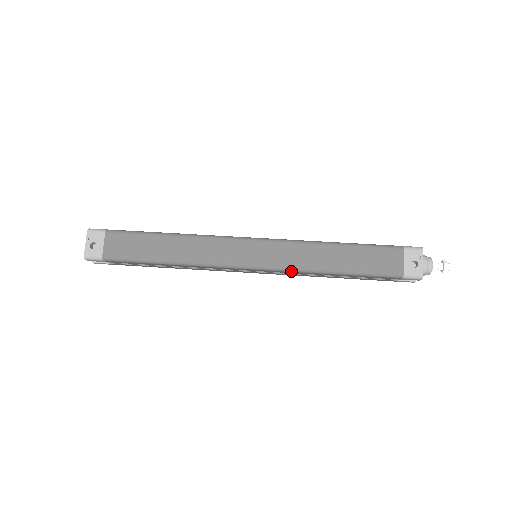
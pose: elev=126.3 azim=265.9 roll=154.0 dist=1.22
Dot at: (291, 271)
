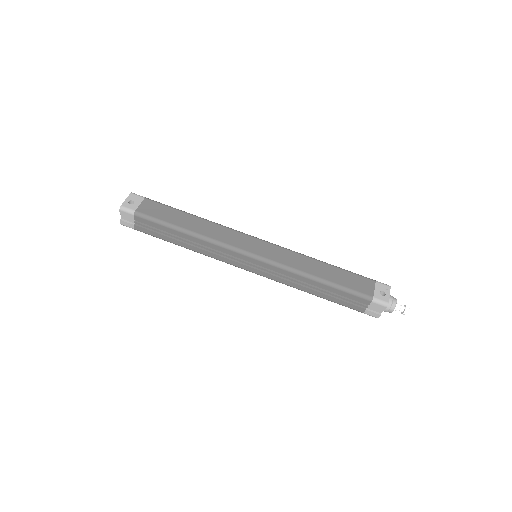
Dot at: (283, 268)
